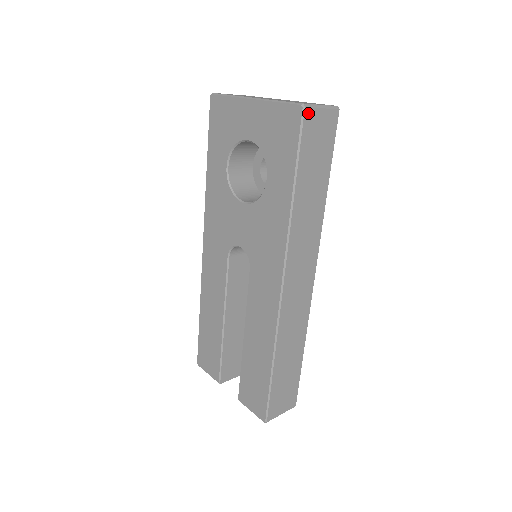
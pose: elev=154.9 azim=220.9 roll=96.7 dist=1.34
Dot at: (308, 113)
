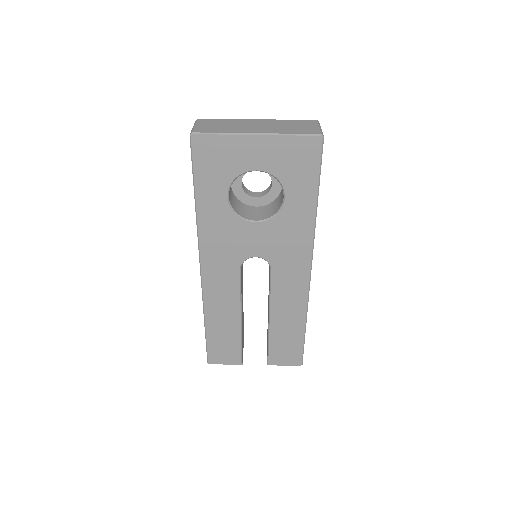
Dot at: (323, 139)
